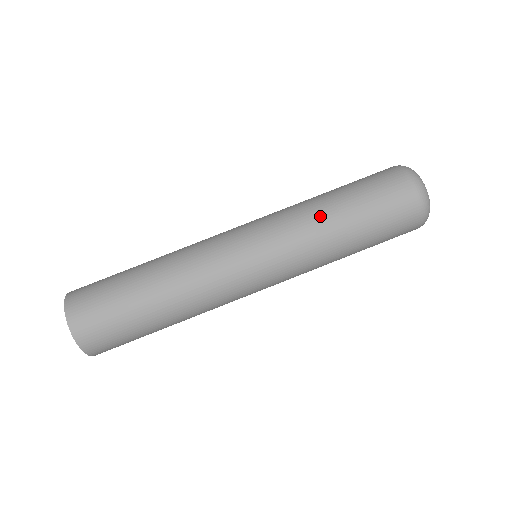
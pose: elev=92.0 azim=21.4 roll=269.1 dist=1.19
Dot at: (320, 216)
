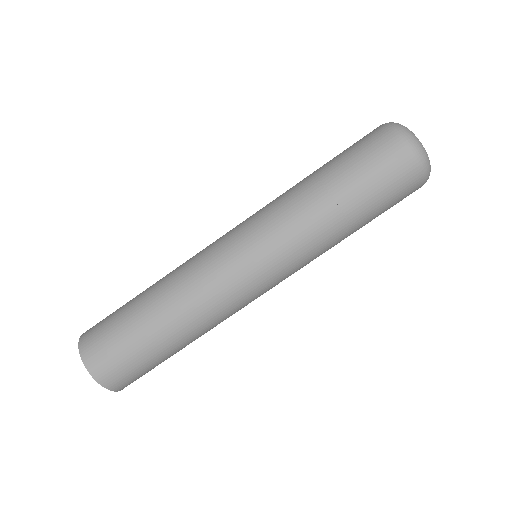
Dot at: (296, 185)
